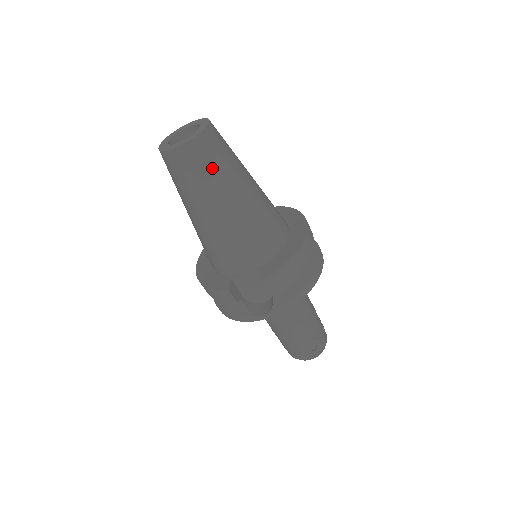
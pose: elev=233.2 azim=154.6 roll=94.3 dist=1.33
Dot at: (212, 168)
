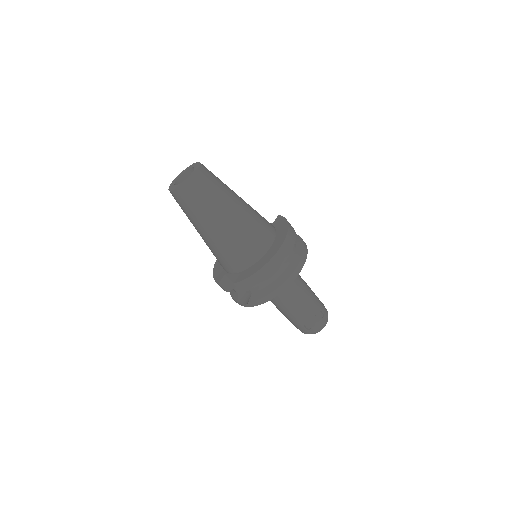
Dot at: (196, 205)
